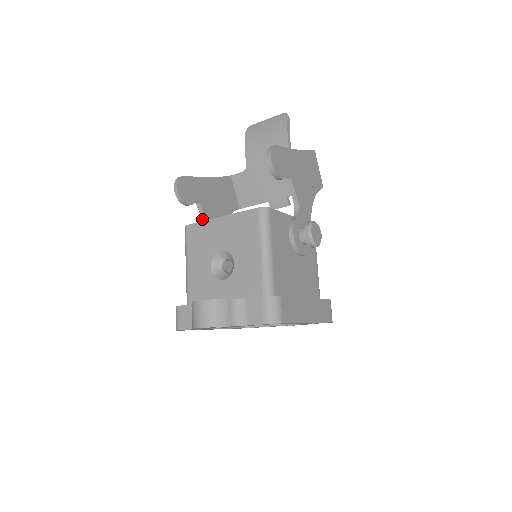
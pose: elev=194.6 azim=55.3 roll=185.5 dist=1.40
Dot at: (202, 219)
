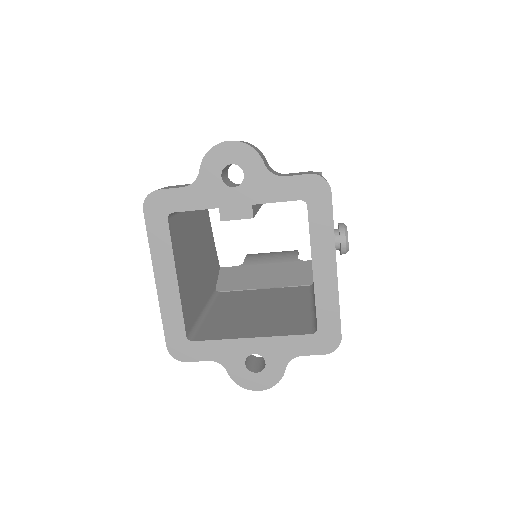
Dot at: occluded
